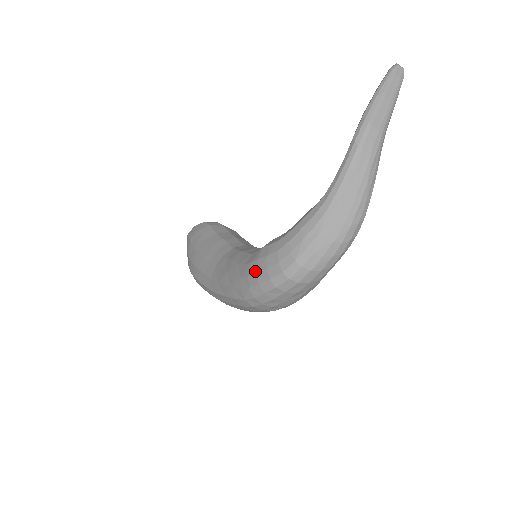
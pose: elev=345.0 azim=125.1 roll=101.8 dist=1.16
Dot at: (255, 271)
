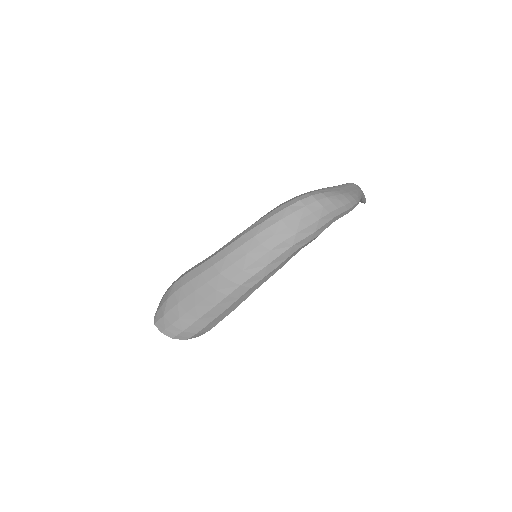
Dot at: (280, 204)
